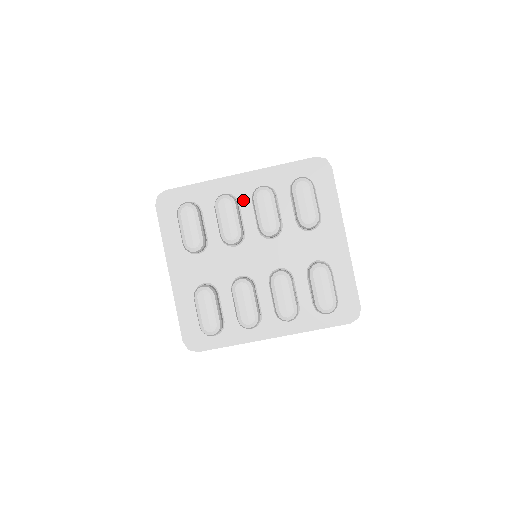
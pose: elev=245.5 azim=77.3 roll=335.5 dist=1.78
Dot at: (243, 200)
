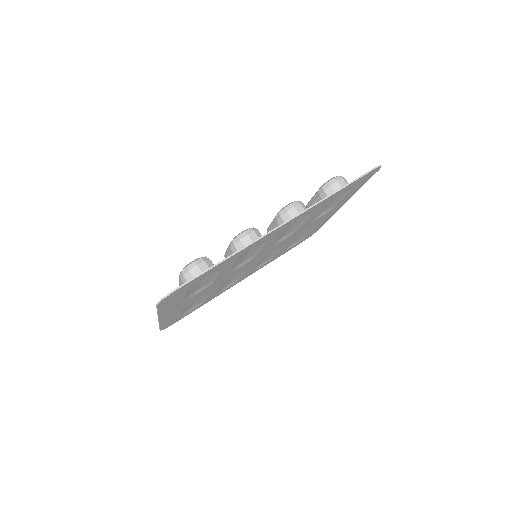
Dot at: (244, 275)
